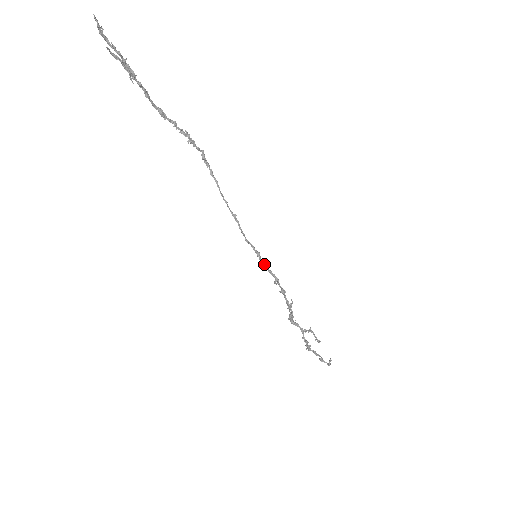
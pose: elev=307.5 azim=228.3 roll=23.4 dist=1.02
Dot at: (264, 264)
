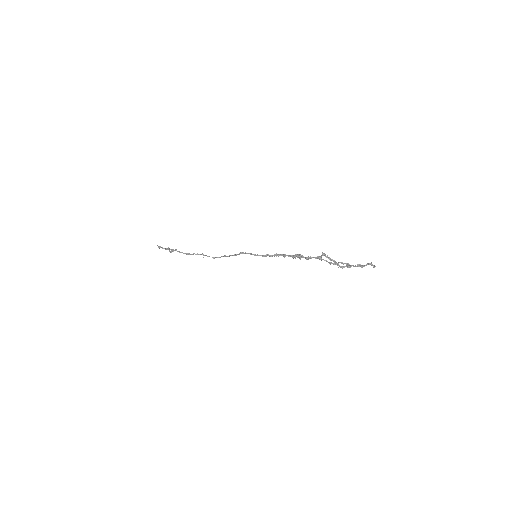
Dot at: (263, 255)
